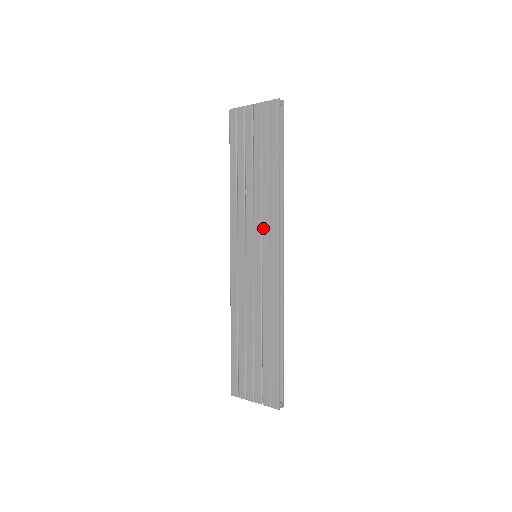
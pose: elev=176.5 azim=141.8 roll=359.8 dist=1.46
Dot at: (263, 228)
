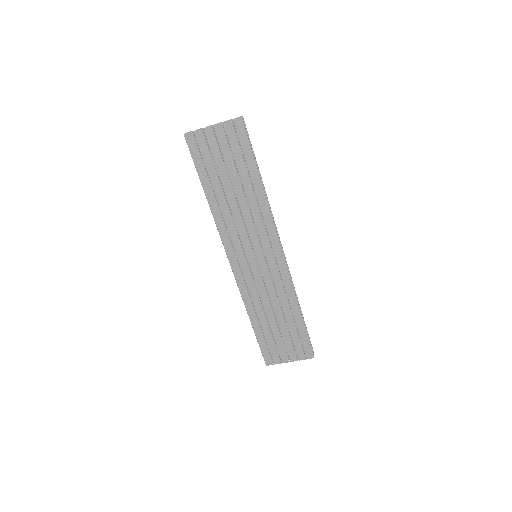
Dot at: (259, 233)
